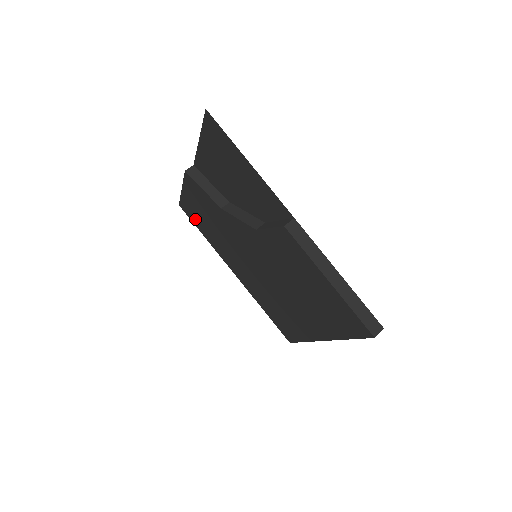
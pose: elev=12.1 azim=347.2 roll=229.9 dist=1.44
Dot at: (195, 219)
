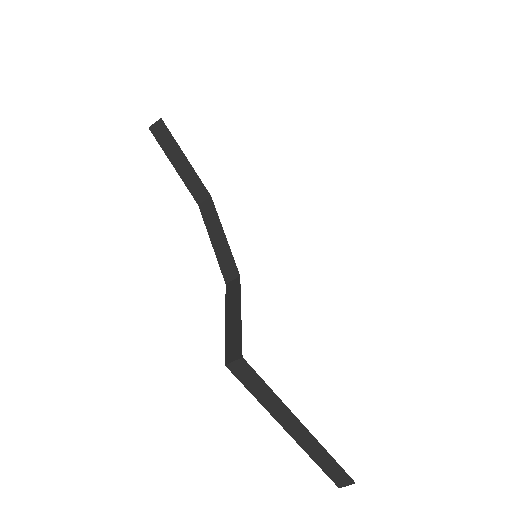
Dot at: occluded
